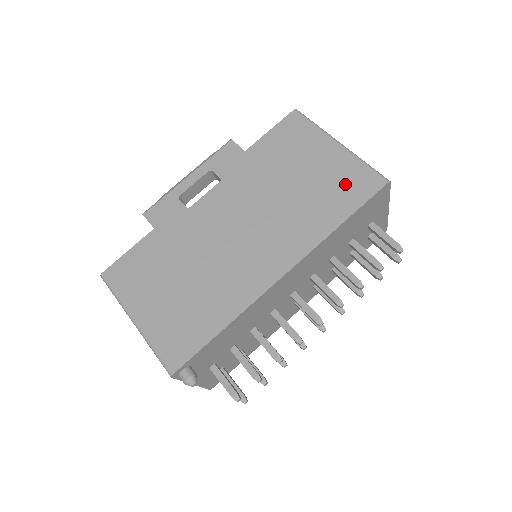
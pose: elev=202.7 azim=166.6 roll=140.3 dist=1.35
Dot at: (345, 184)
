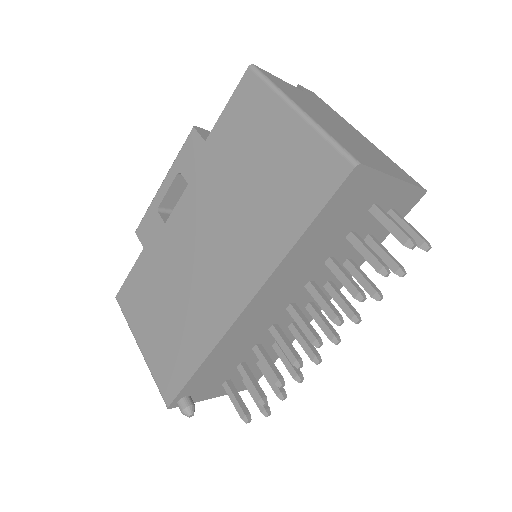
Dot at: (303, 176)
